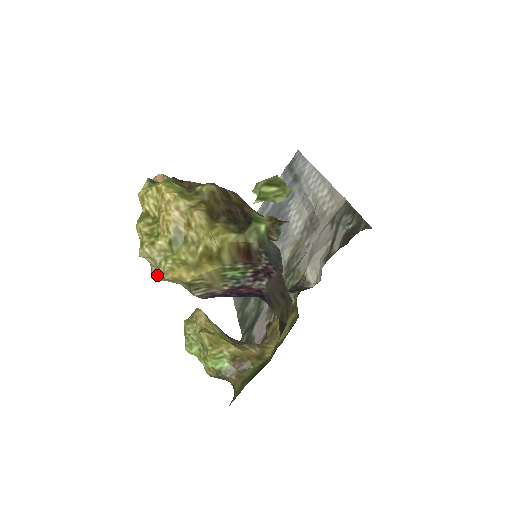
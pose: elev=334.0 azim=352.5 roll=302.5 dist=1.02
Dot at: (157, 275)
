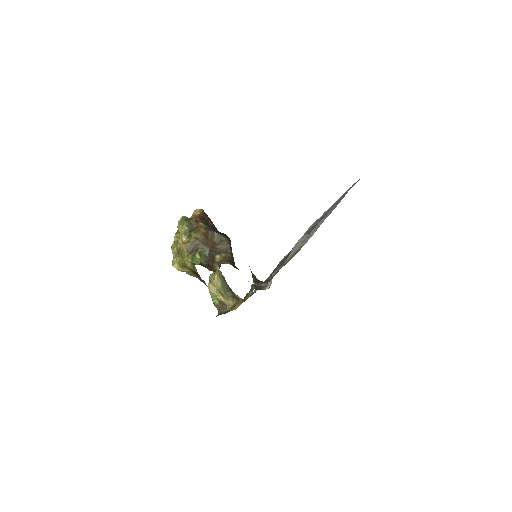
Dot at: occluded
